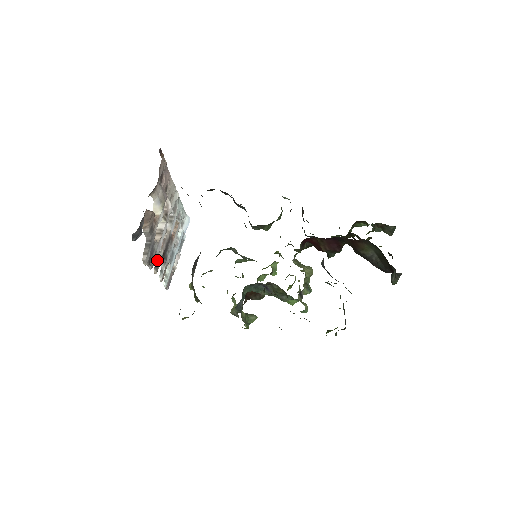
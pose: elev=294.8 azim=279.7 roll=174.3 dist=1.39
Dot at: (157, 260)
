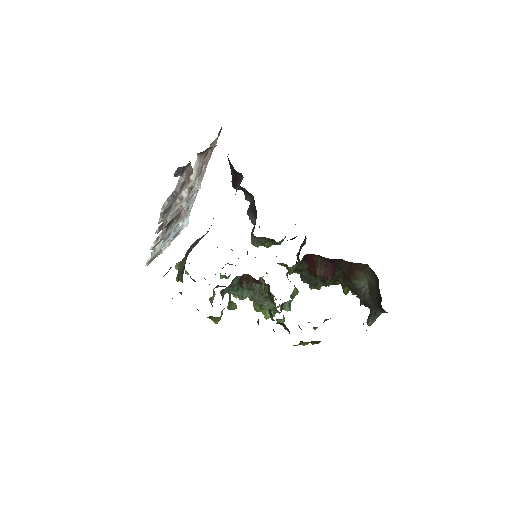
Dot at: (164, 222)
